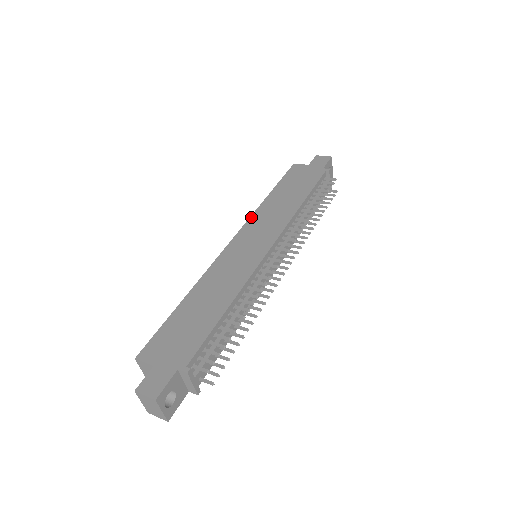
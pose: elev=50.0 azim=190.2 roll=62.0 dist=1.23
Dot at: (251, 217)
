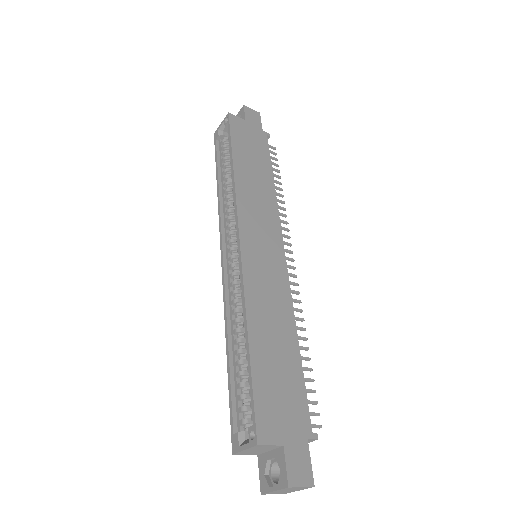
Dot at: (238, 201)
